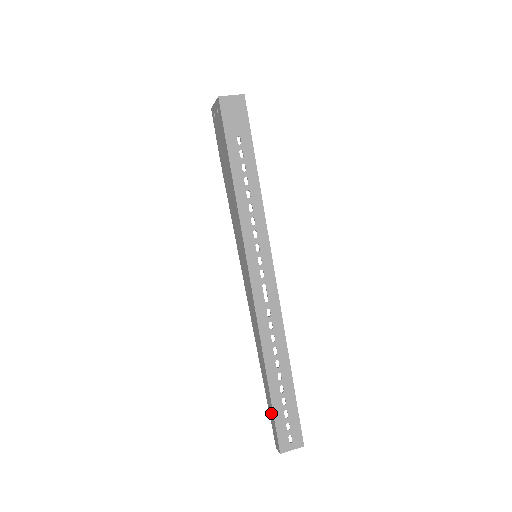
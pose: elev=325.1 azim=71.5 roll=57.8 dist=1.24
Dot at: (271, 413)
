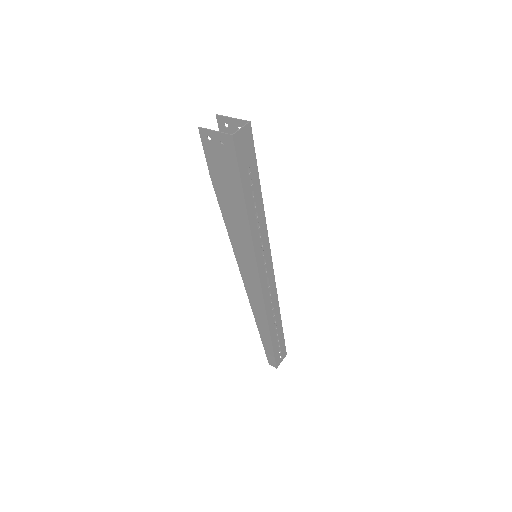
Dot at: (269, 350)
